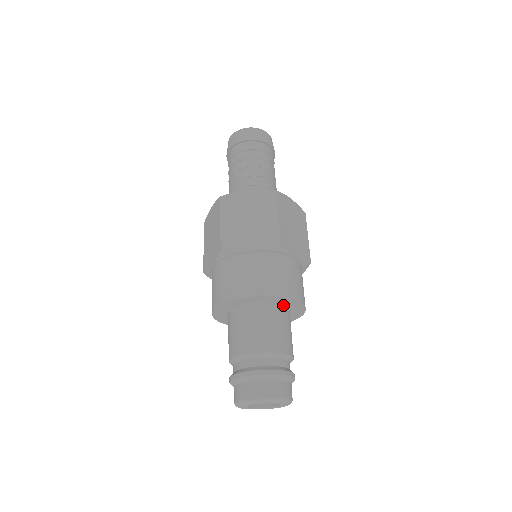
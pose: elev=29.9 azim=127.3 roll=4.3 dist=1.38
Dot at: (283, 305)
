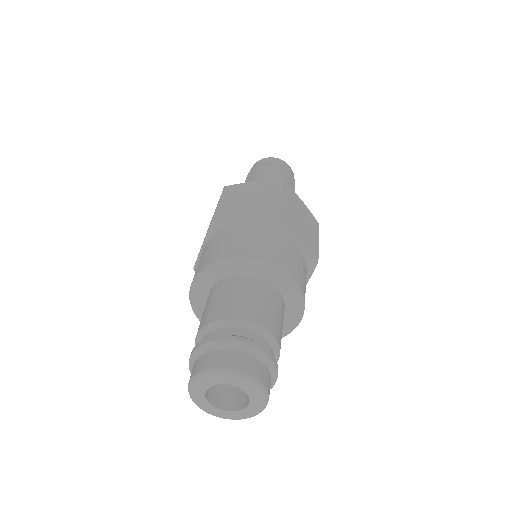
Dot at: occluded
